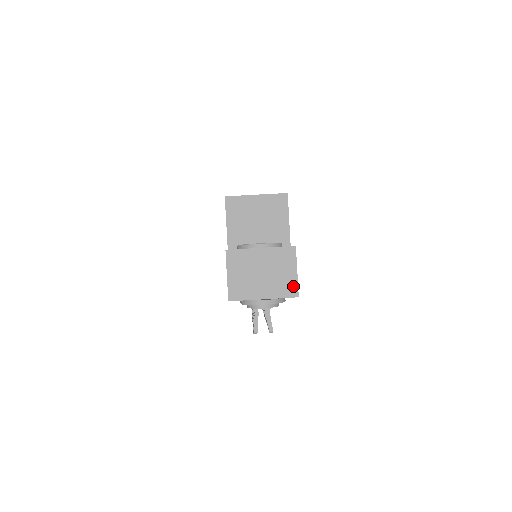
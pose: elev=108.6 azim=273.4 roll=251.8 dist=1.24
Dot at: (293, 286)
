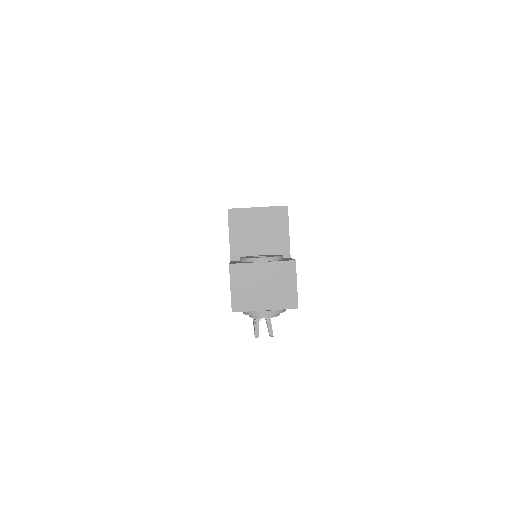
Dot at: (293, 298)
